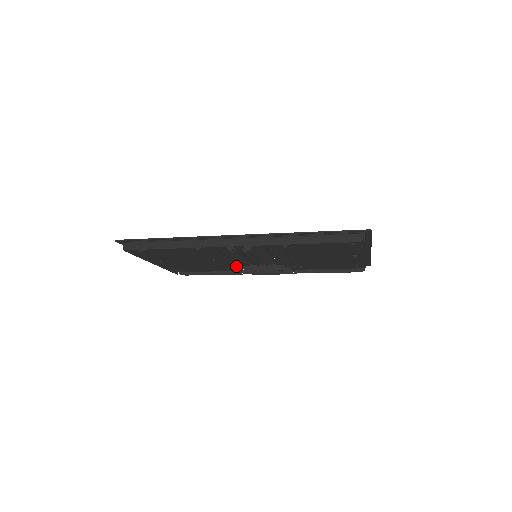
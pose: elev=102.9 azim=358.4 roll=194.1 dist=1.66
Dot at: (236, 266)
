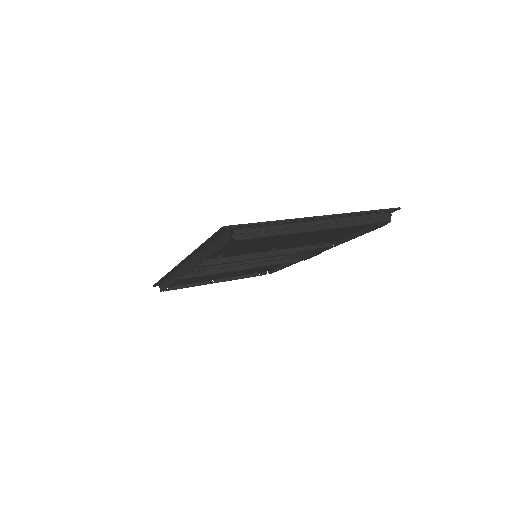
Dot at: occluded
